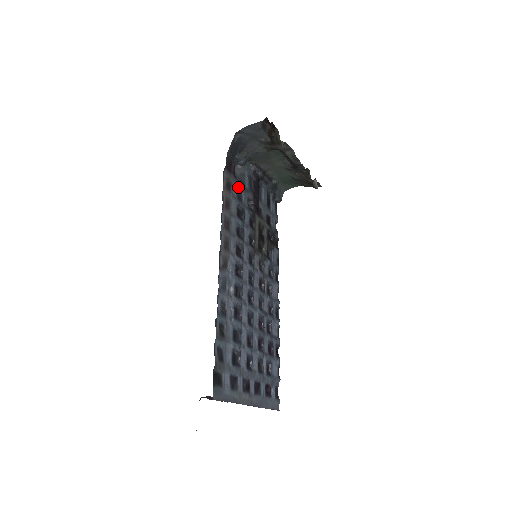
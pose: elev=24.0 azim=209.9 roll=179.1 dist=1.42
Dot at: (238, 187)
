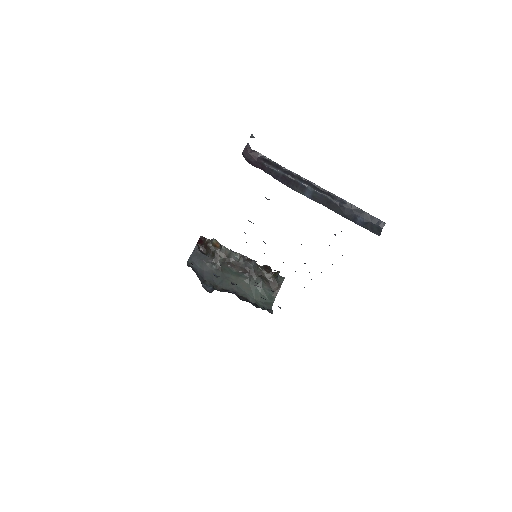
Dot at: (213, 274)
